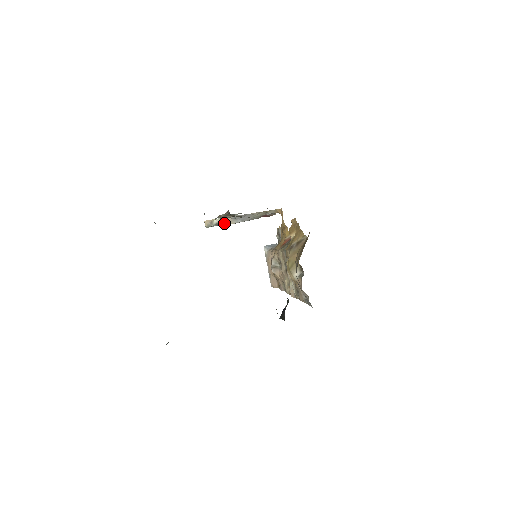
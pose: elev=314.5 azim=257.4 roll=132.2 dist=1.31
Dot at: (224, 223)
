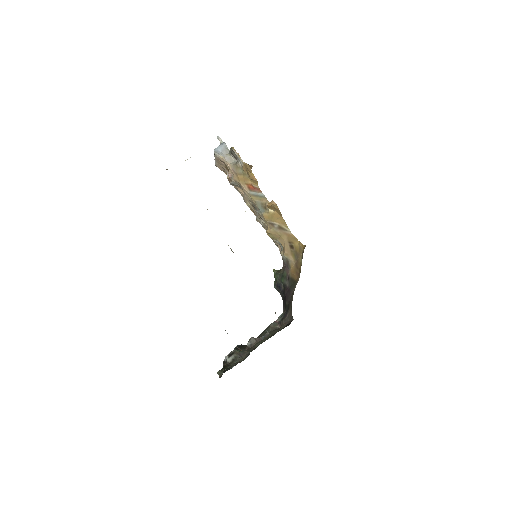
Dot at: occluded
